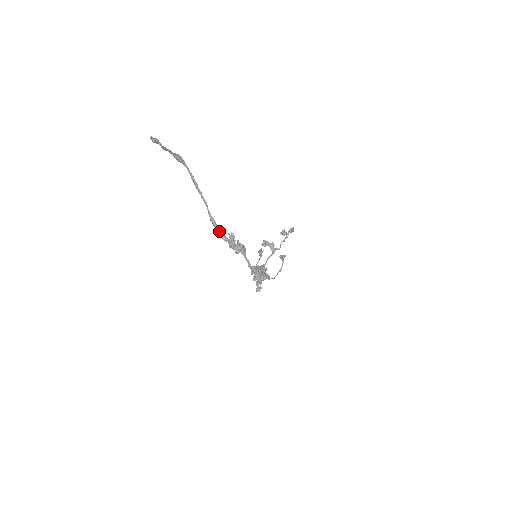
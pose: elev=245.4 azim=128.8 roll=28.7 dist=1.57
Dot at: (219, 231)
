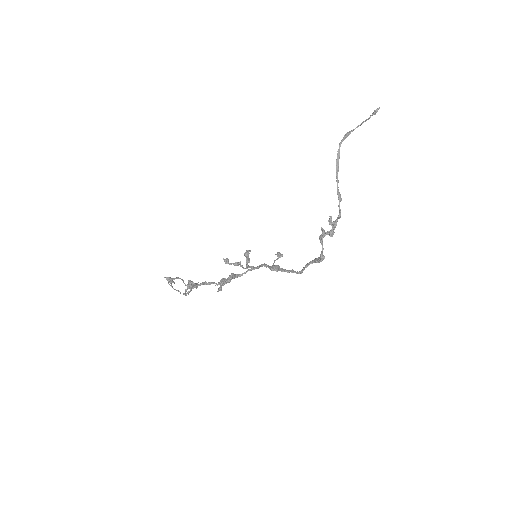
Dot at: occluded
